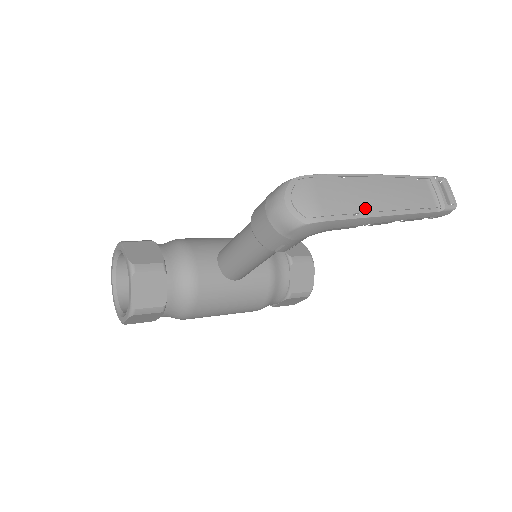
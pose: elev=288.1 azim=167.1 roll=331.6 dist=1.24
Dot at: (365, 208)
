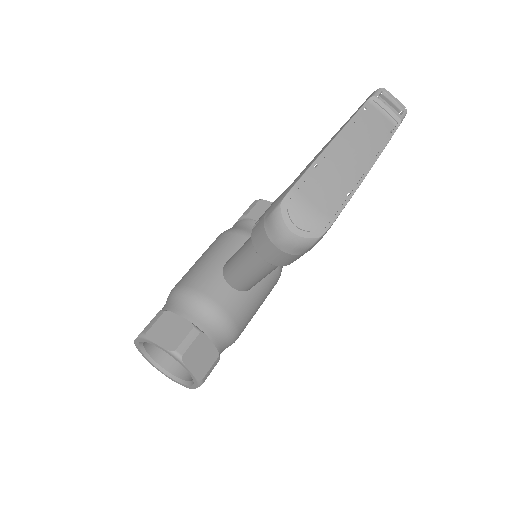
Dot at: (351, 180)
